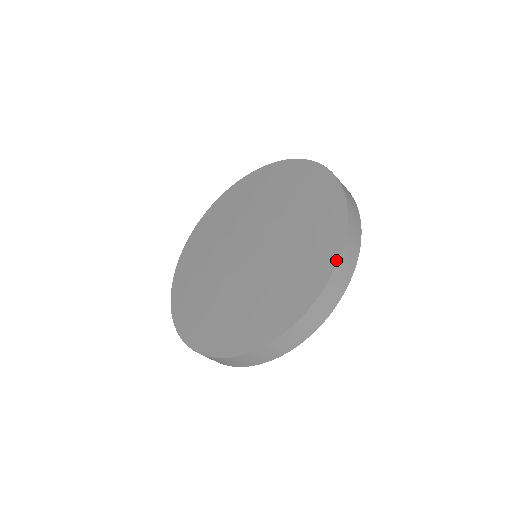
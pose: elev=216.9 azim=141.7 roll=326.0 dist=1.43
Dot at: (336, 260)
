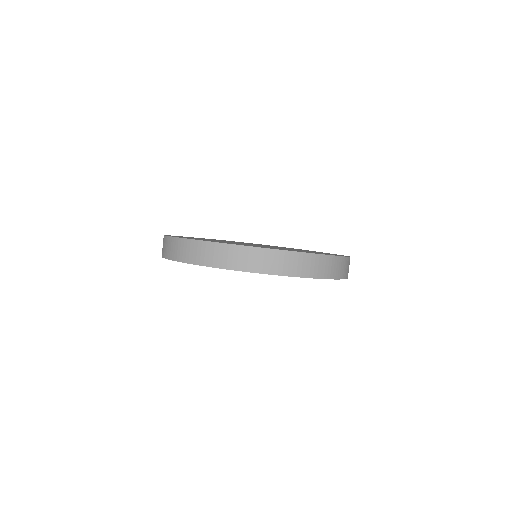
Dot at: (322, 254)
